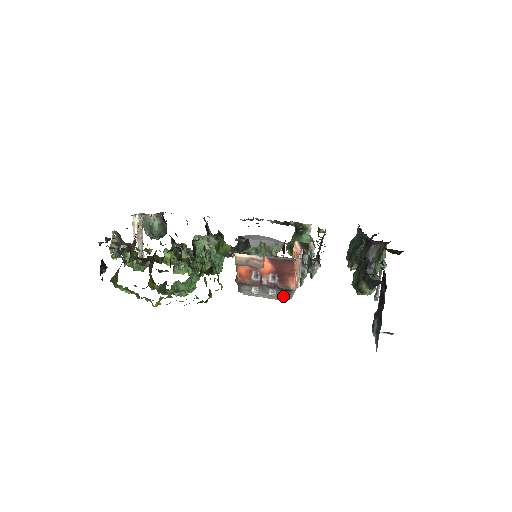
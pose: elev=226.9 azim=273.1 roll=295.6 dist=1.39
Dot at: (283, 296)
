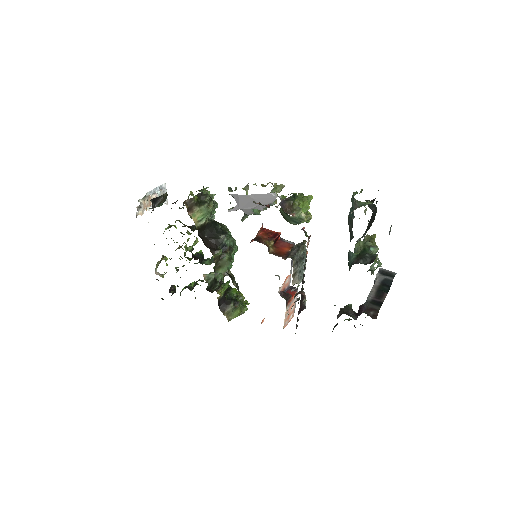
Dot at: occluded
